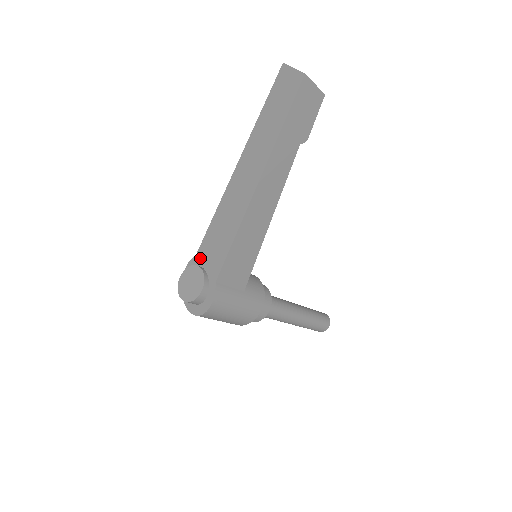
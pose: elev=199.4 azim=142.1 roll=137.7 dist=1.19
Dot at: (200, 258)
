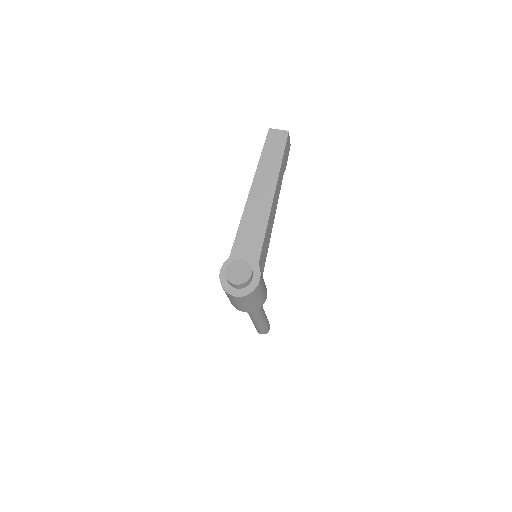
Dot at: (235, 256)
